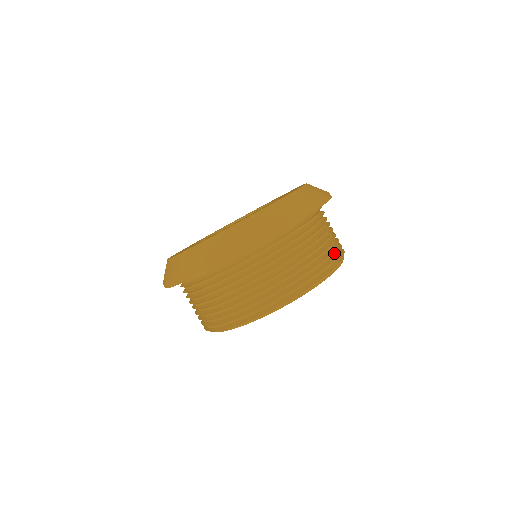
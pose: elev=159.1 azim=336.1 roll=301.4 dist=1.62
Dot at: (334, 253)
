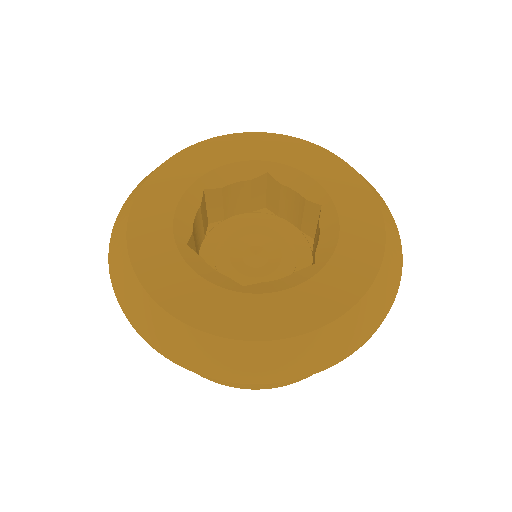
Dot at: occluded
